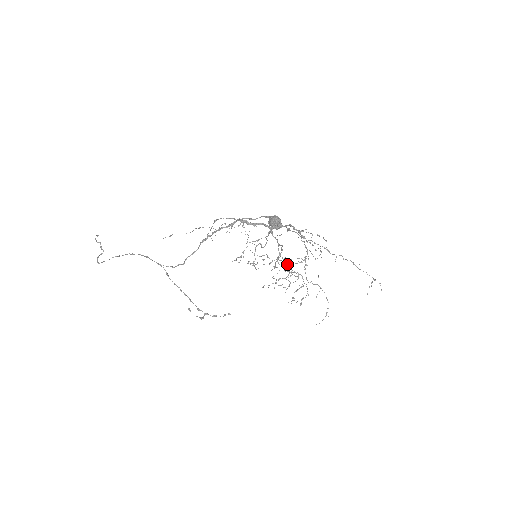
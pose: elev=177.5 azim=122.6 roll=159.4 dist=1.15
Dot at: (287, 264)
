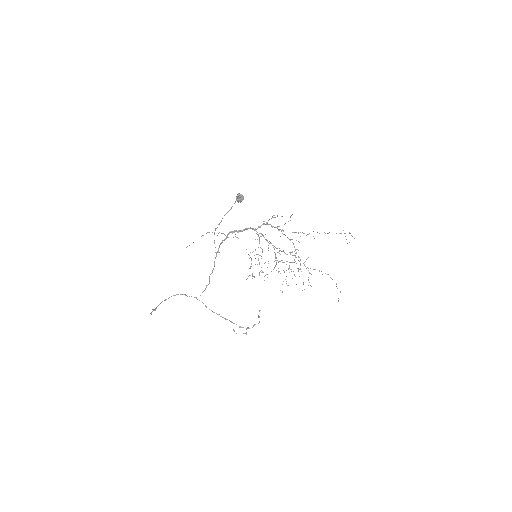
Dot at: occluded
